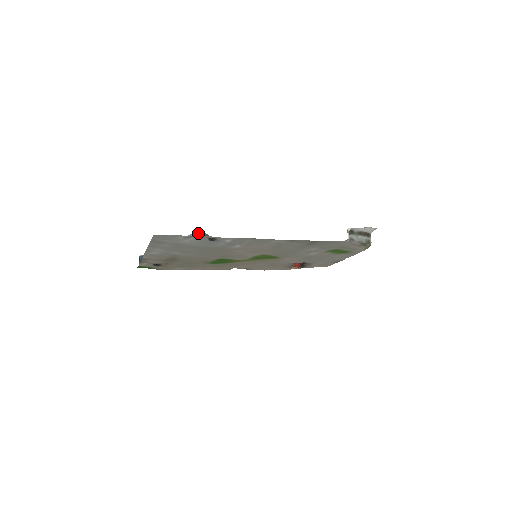
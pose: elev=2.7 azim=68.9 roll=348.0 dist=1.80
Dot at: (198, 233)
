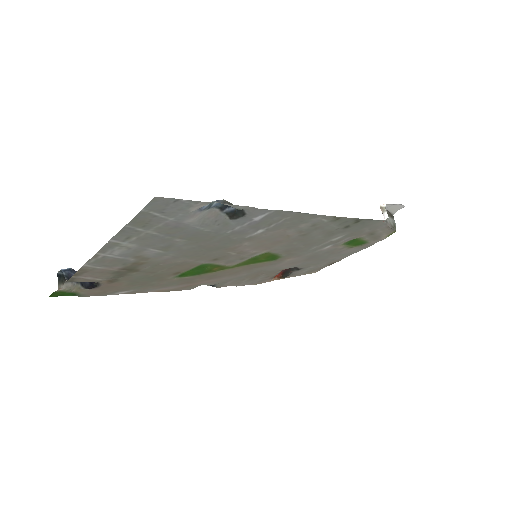
Dot at: (222, 200)
